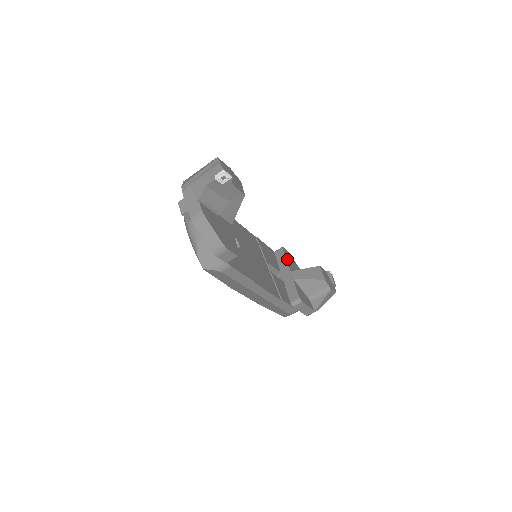
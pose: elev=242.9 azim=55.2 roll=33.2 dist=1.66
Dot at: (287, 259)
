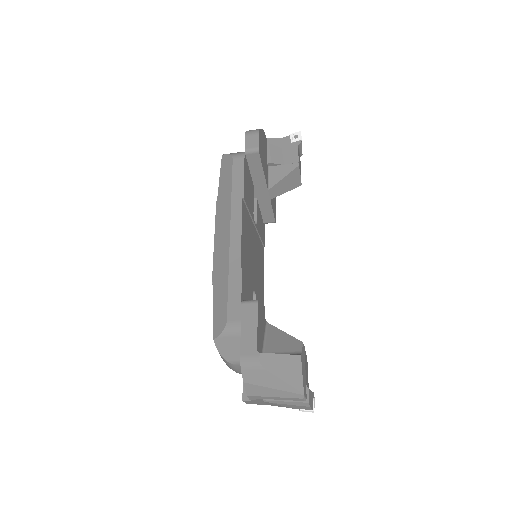
Dot at: (263, 167)
